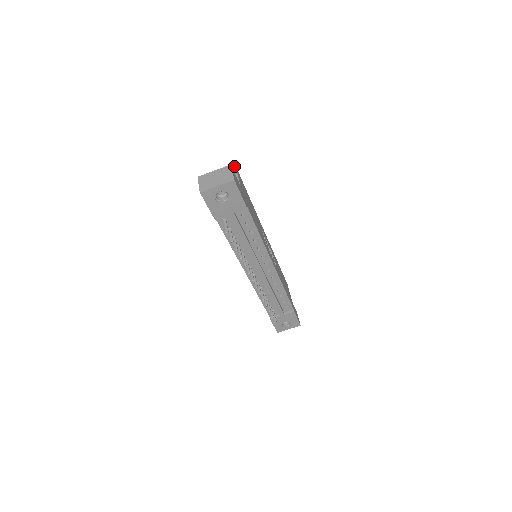
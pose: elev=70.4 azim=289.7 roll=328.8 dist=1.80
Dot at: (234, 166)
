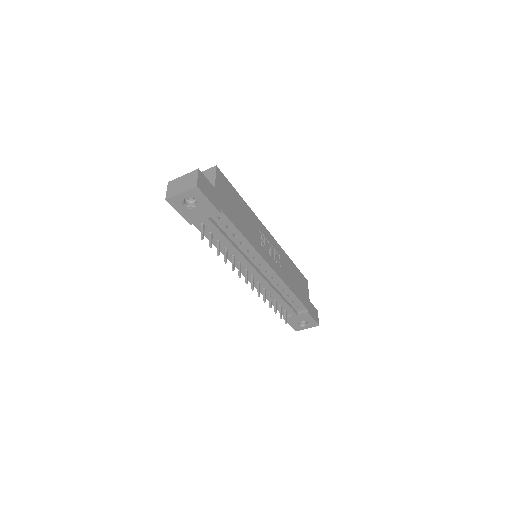
Dot at: (215, 166)
